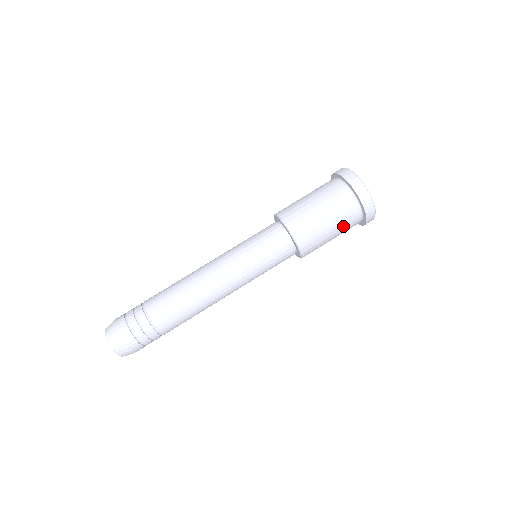
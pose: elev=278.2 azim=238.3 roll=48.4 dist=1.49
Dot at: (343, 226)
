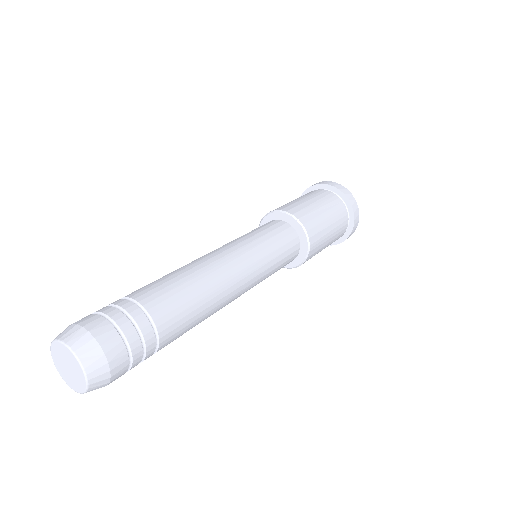
Dot at: (335, 236)
